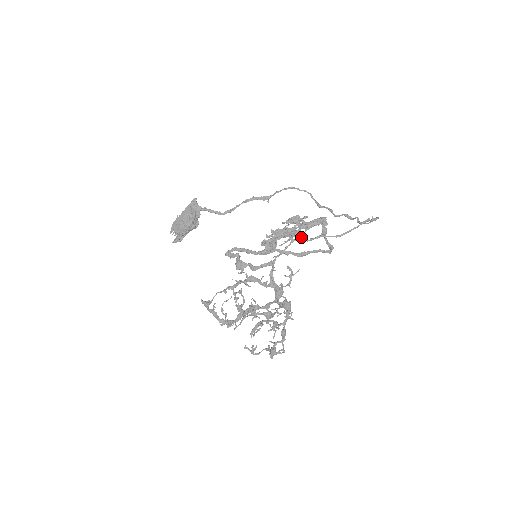
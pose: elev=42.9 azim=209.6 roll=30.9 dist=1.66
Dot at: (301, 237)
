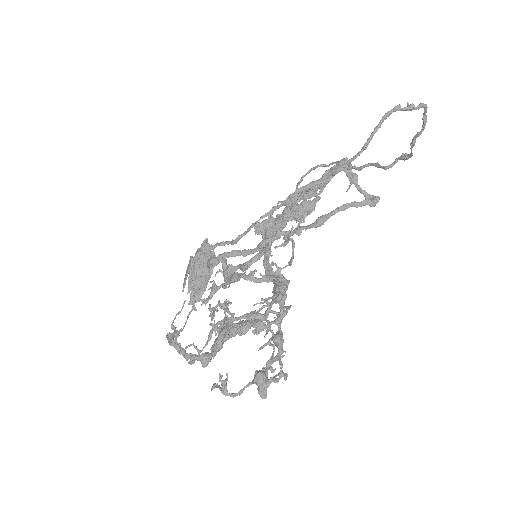
Dot at: occluded
